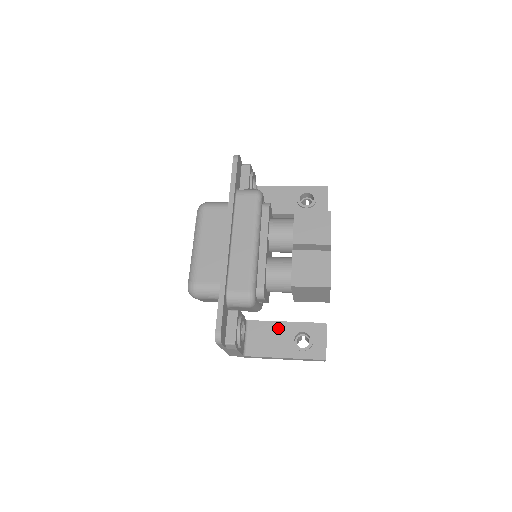
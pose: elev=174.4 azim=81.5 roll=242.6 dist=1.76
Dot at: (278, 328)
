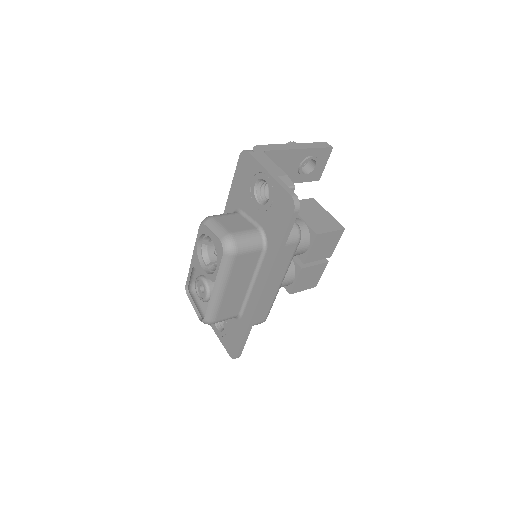
Dot at: occluded
